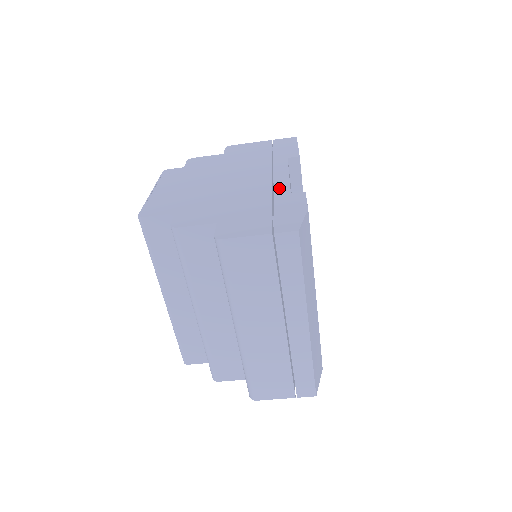
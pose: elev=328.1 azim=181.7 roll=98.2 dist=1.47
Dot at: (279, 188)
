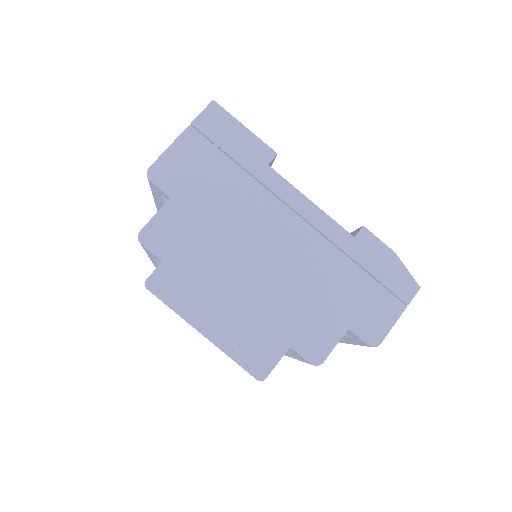
Dot at: (334, 235)
